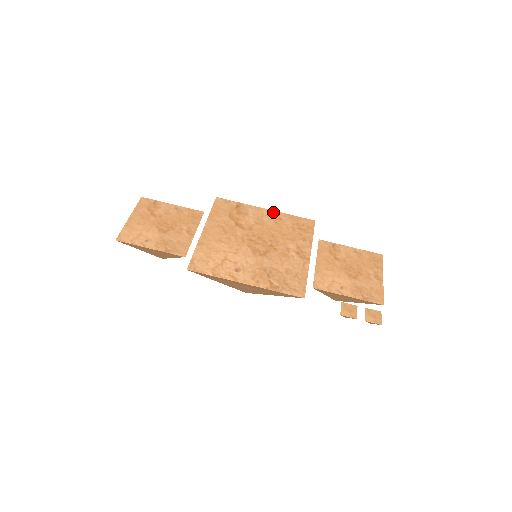
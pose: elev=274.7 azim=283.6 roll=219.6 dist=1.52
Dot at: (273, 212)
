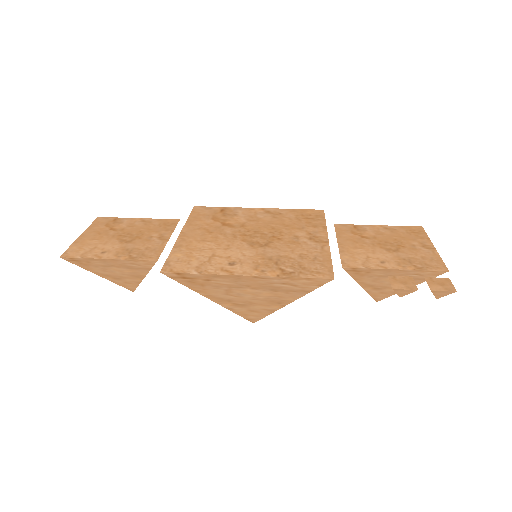
Dot at: (268, 209)
